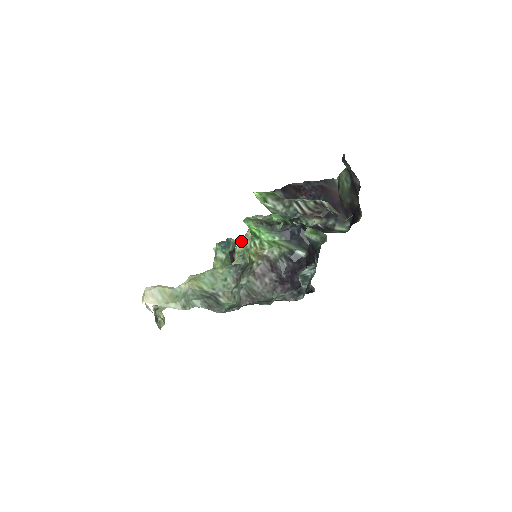
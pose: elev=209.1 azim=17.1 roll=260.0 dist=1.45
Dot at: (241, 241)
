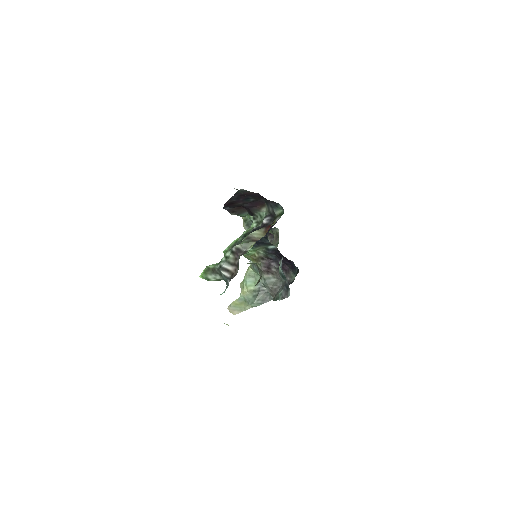
Dot at: occluded
